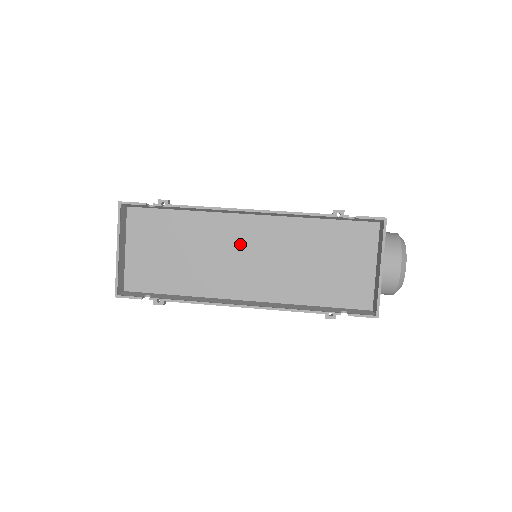
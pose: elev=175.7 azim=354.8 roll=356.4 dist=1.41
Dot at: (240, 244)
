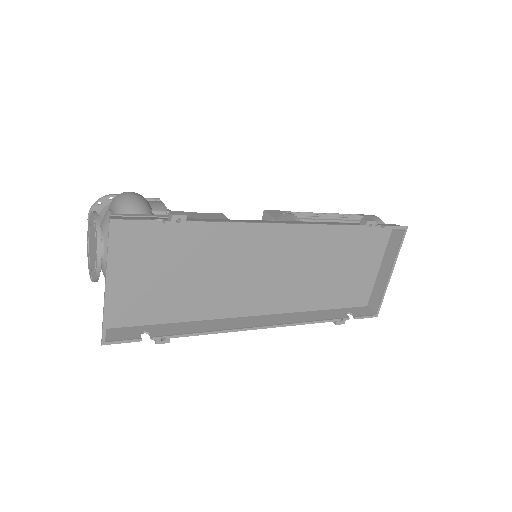
Dot at: (259, 257)
